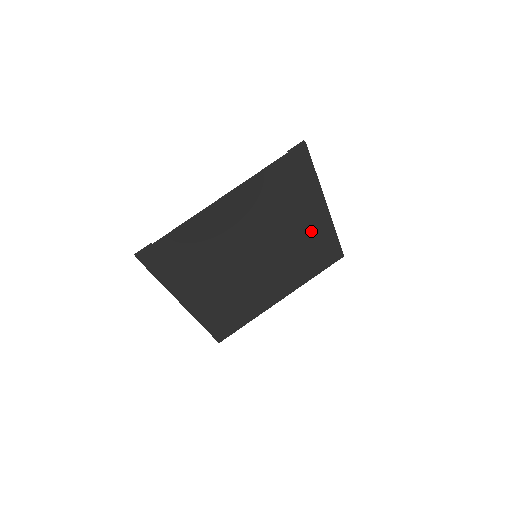
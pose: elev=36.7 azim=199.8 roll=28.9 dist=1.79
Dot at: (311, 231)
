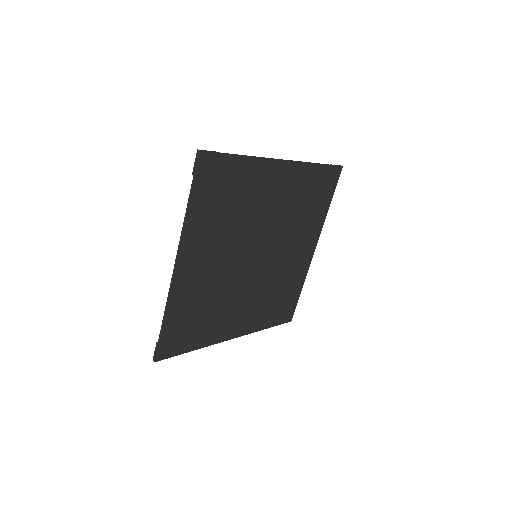
Dot at: (295, 265)
